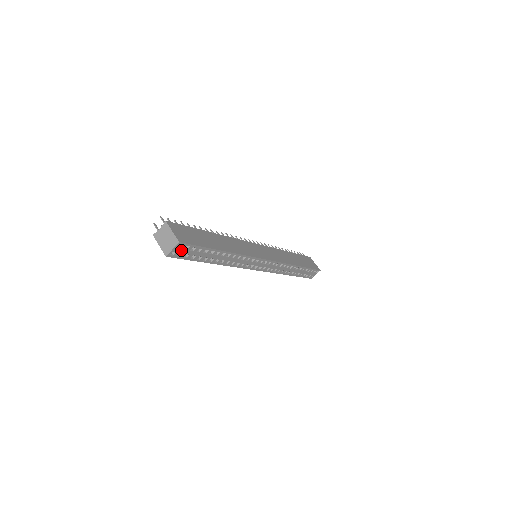
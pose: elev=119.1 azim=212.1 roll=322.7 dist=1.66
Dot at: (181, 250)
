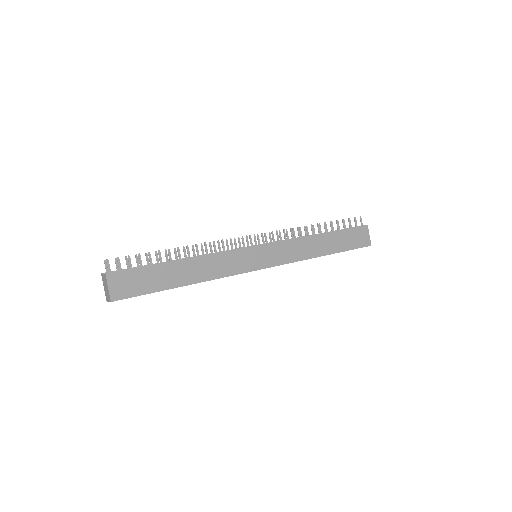
Dot at: occluded
